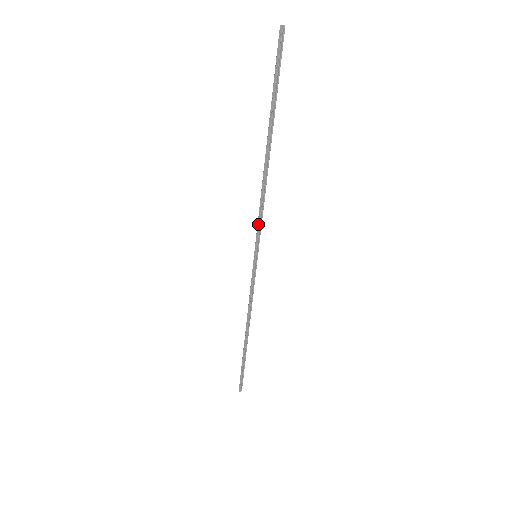
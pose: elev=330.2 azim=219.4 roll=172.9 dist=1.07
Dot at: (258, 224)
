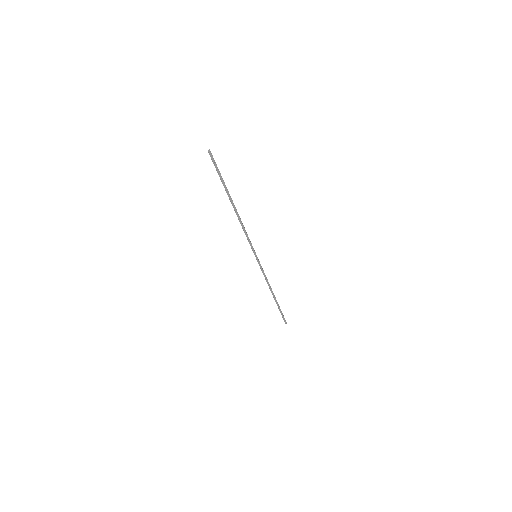
Dot at: (249, 241)
